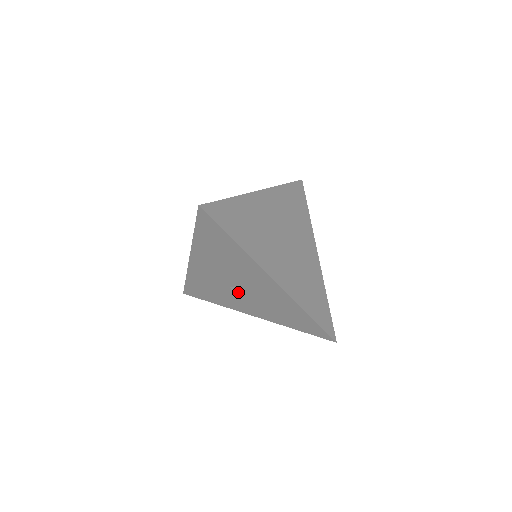
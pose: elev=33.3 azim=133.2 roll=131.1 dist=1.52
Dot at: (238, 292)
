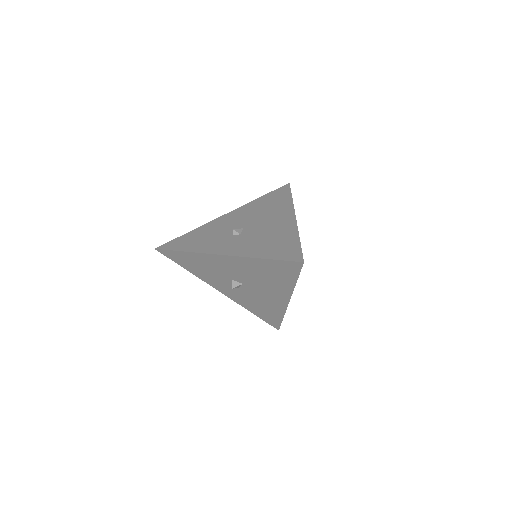
Dot at: (238, 286)
